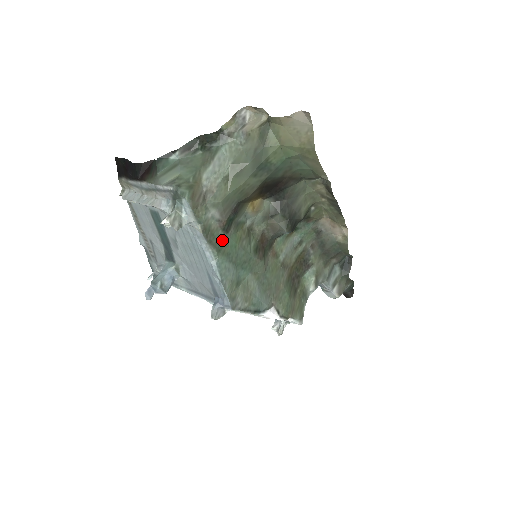
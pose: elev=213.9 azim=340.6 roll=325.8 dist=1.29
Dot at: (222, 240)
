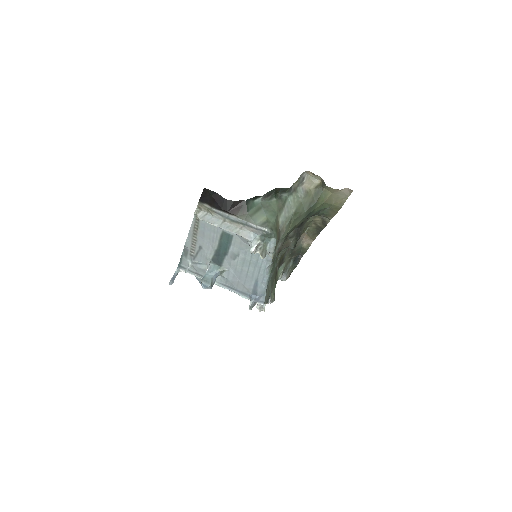
Dot at: occluded
